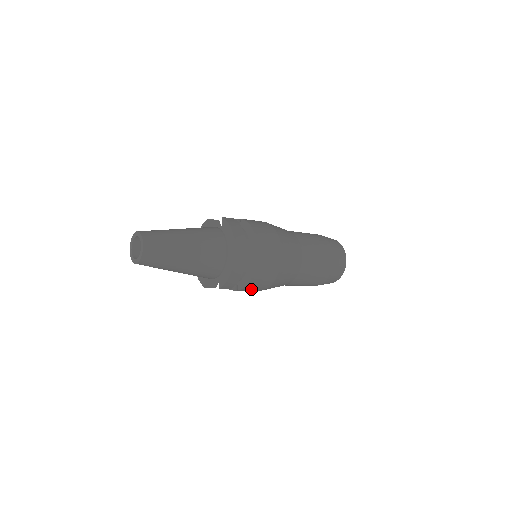
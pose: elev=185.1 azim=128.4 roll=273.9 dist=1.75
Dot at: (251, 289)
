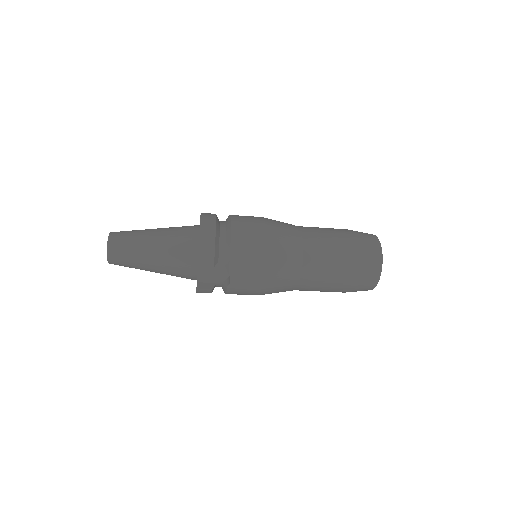
Dot at: (244, 269)
